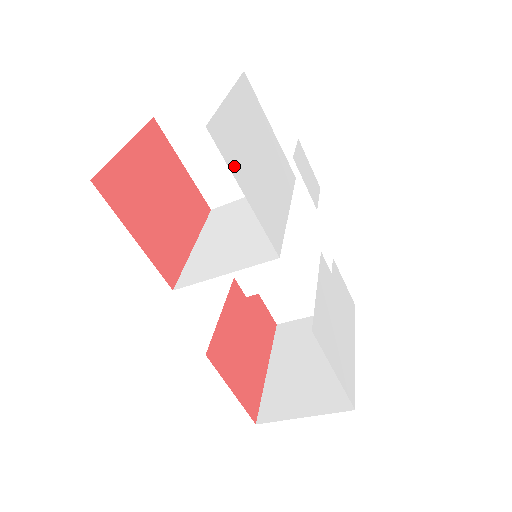
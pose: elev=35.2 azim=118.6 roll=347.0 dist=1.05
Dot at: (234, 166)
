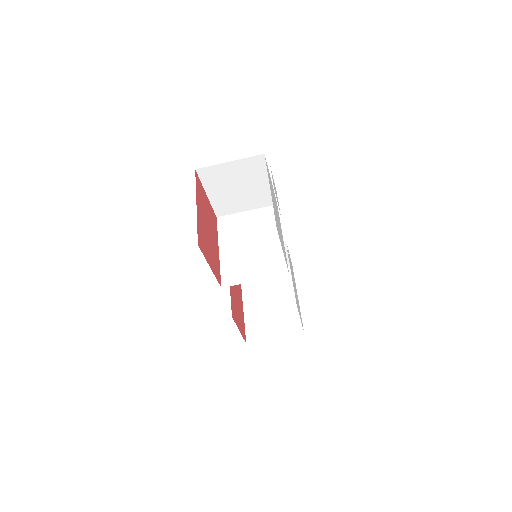
Dot at: (280, 239)
